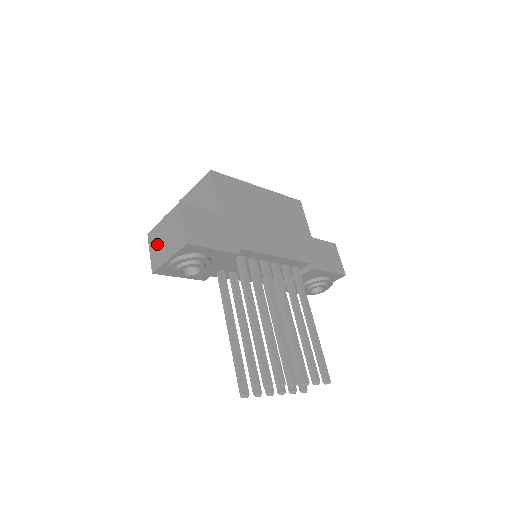
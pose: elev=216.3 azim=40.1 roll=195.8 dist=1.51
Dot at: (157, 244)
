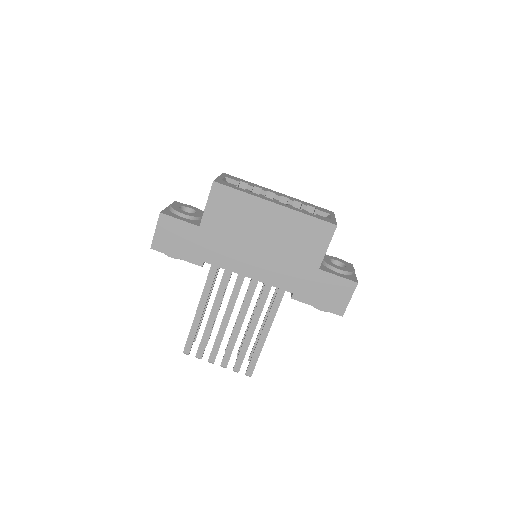
Dot at: occluded
